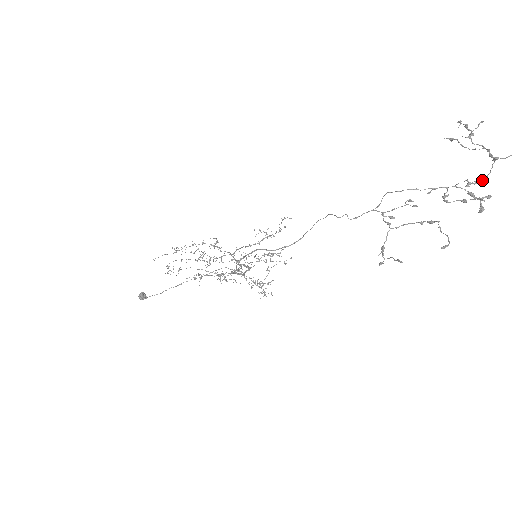
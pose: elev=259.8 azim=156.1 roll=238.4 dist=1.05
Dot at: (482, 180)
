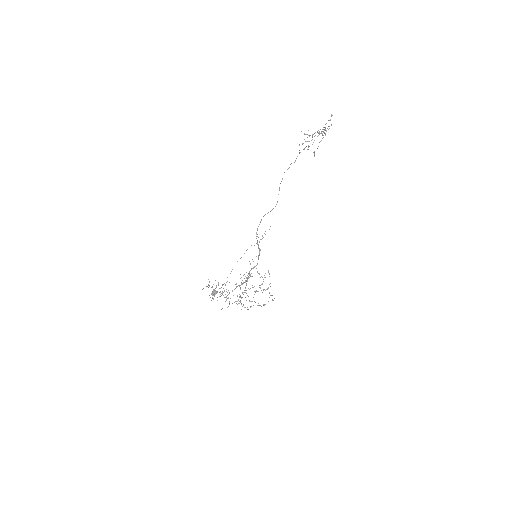
Dot at: (324, 132)
